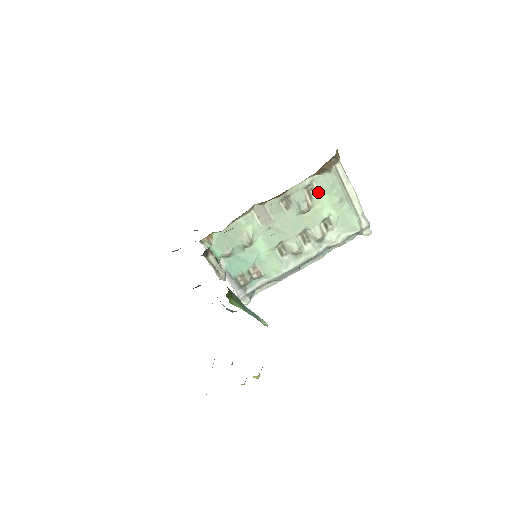
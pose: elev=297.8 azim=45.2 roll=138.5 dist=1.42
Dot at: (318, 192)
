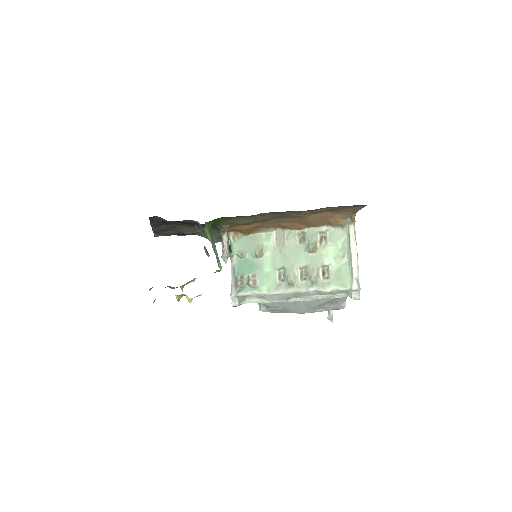
Dot at: (328, 241)
